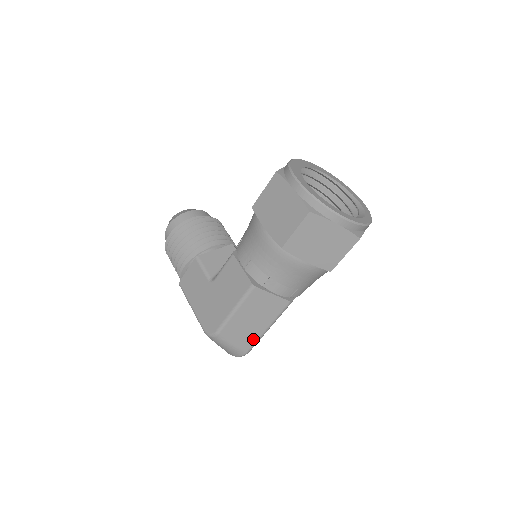
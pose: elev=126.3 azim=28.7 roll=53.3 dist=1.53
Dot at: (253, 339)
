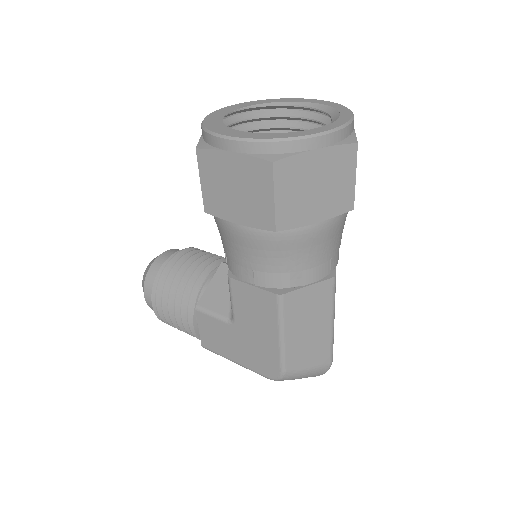
Dot at: (326, 346)
